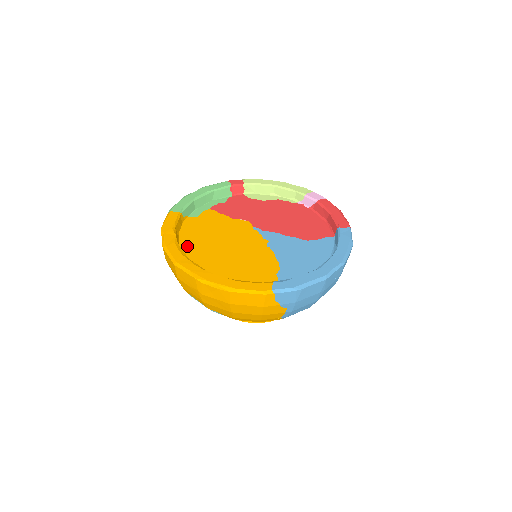
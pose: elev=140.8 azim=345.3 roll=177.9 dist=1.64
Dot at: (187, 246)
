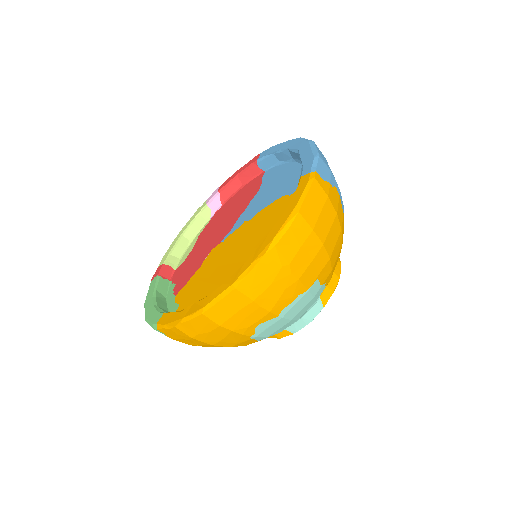
Dot at: occluded
